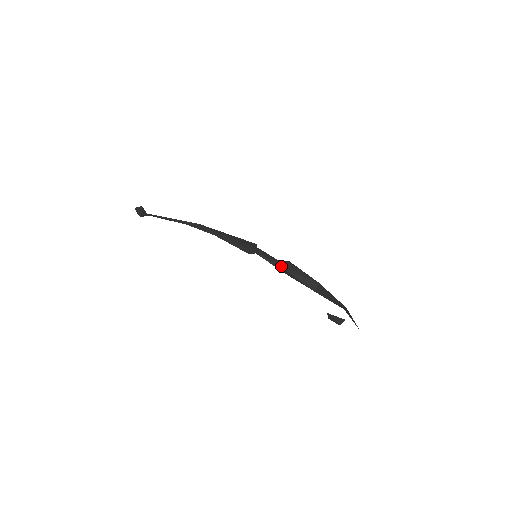
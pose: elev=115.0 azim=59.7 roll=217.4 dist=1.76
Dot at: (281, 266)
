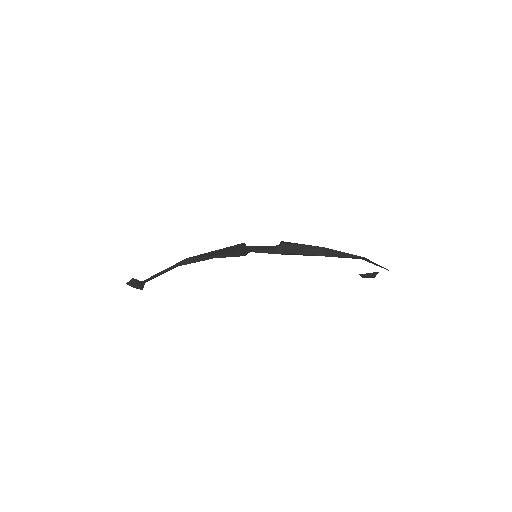
Dot at: (280, 251)
